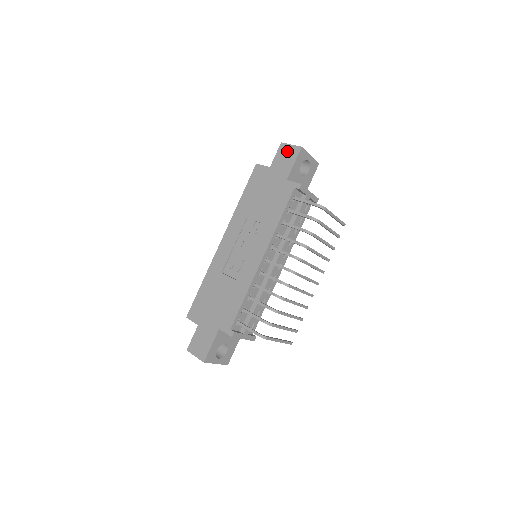
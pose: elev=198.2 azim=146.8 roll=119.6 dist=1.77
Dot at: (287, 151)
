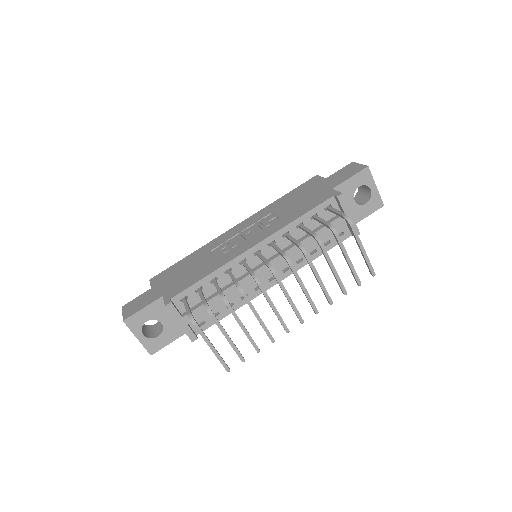
Dot at: (352, 168)
